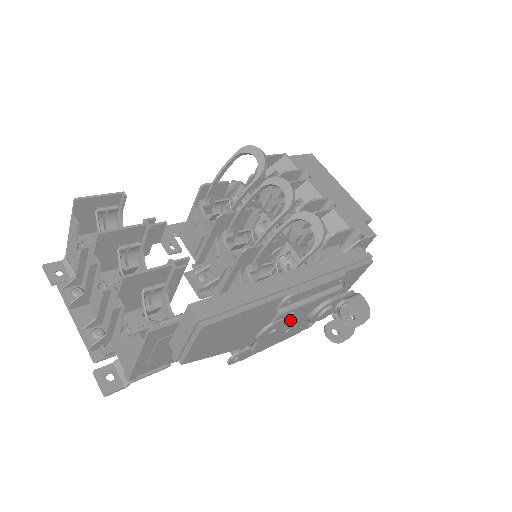
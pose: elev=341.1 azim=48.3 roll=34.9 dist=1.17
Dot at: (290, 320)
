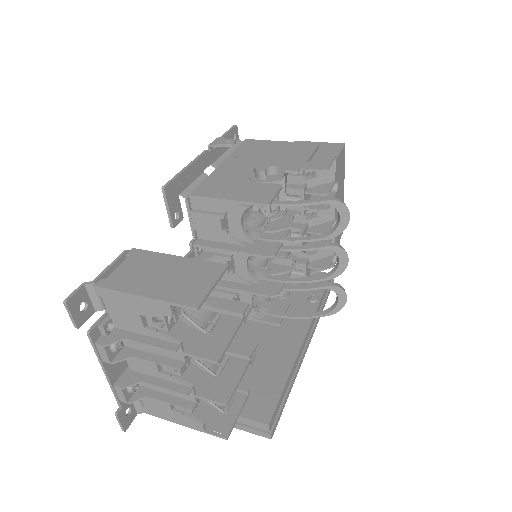
Dot at: occluded
